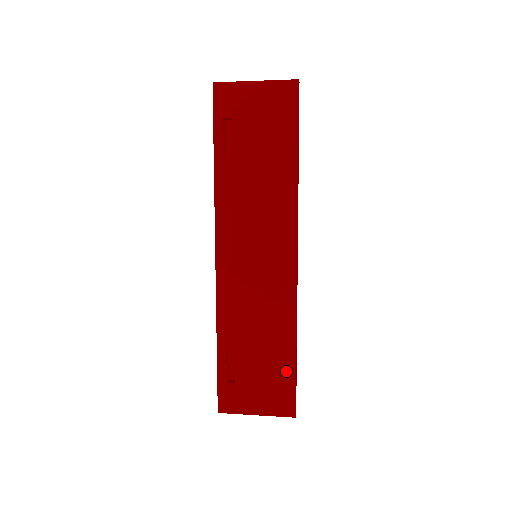
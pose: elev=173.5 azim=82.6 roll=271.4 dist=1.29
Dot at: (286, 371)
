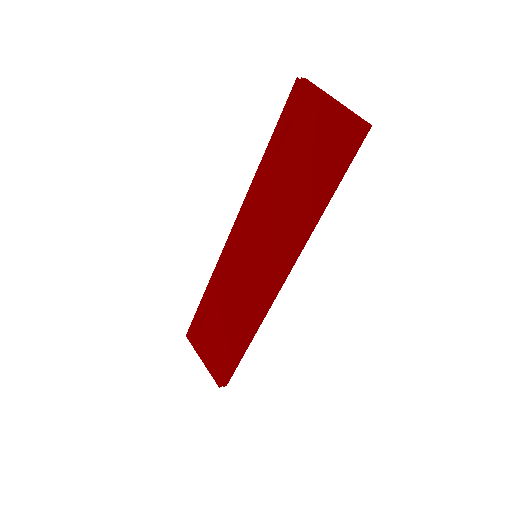
Dot at: (229, 354)
